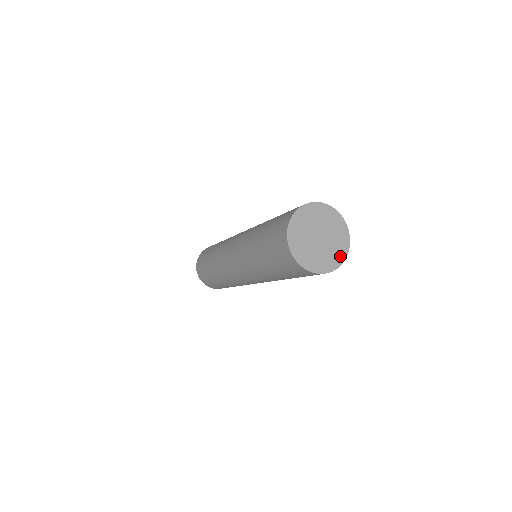
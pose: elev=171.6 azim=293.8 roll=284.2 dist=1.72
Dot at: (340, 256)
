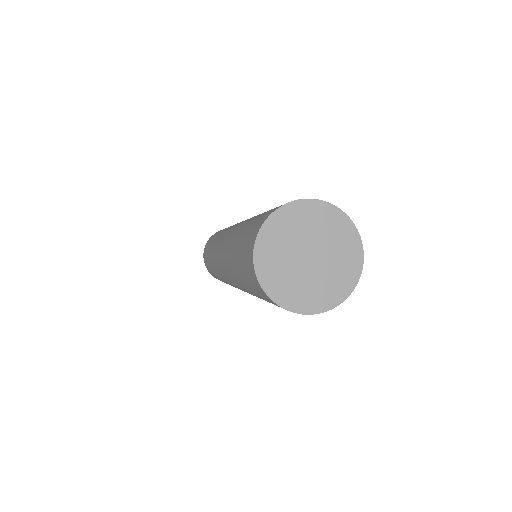
Dot at: (349, 278)
